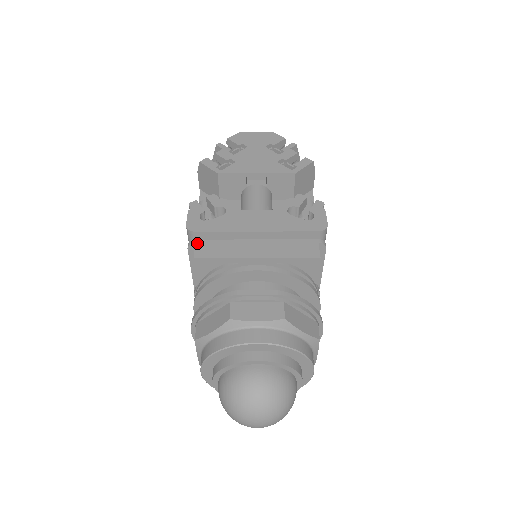
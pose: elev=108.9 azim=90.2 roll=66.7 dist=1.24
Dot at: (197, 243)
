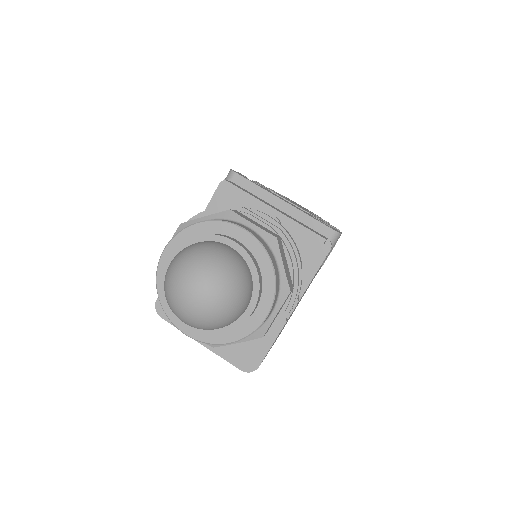
Dot at: (231, 181)
